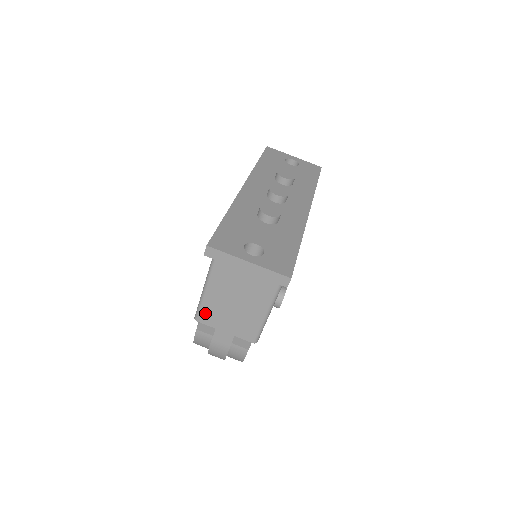
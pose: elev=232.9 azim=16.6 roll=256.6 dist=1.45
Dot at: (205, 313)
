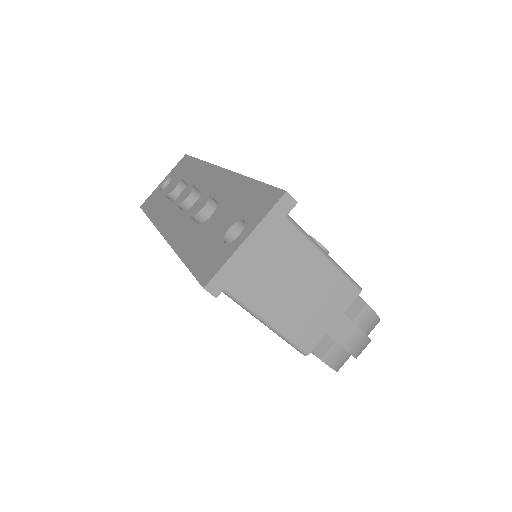
Dot at: (302, 339)
